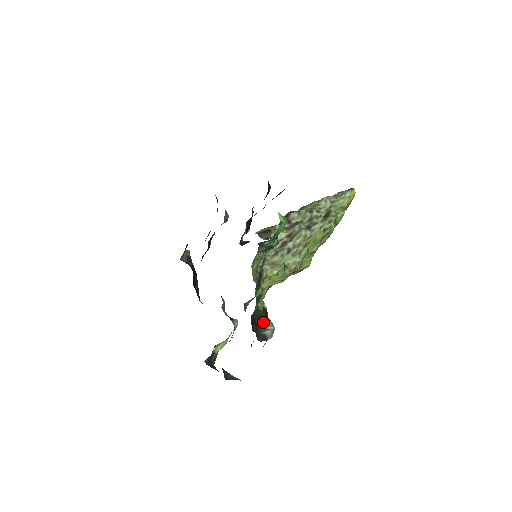
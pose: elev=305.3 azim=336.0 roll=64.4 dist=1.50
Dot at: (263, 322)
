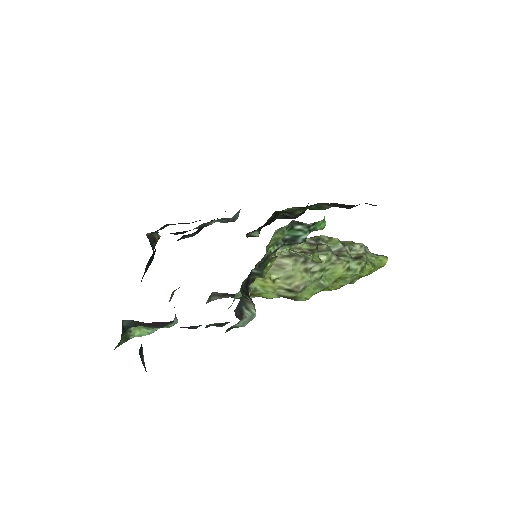
Dot at: (248, 298)
